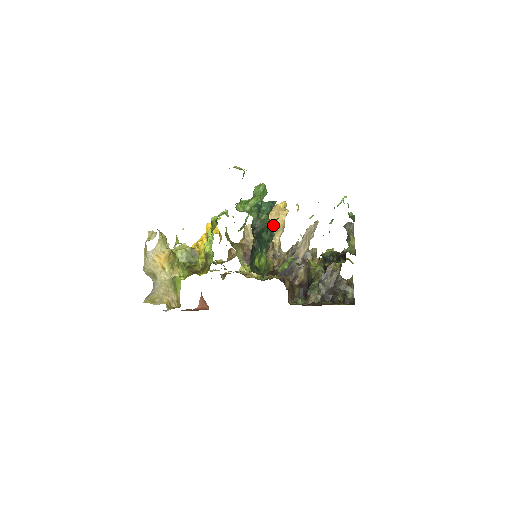
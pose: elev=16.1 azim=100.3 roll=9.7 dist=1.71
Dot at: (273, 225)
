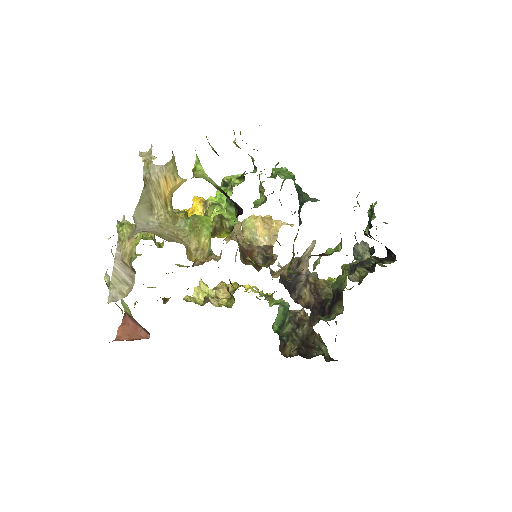
Dot at: (265, 233)
